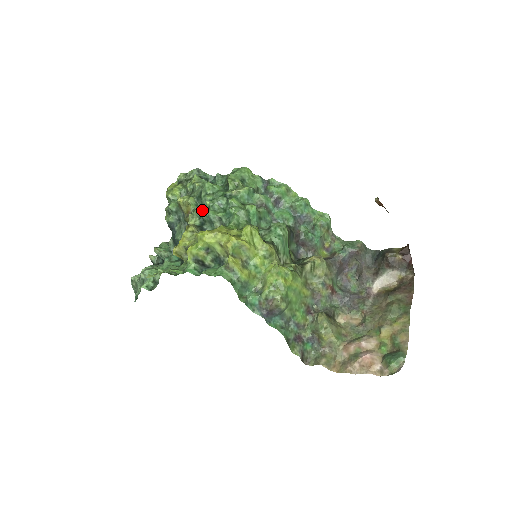
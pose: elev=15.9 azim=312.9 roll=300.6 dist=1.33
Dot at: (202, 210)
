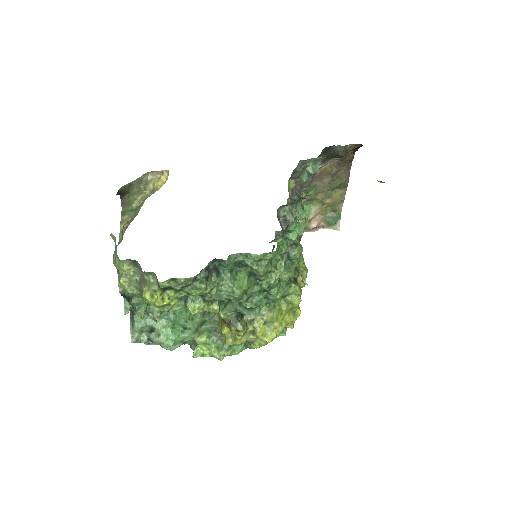
Dot at: (228, 301)
